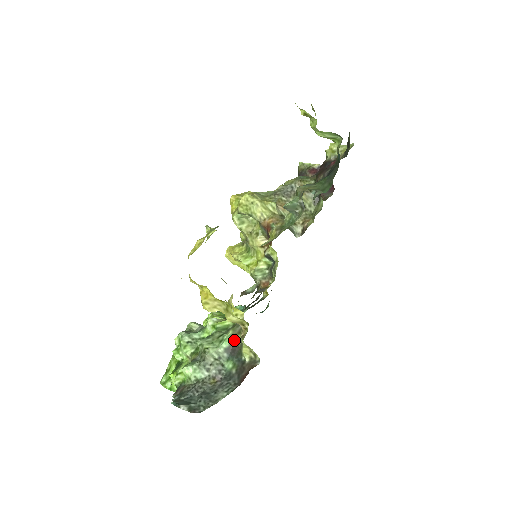
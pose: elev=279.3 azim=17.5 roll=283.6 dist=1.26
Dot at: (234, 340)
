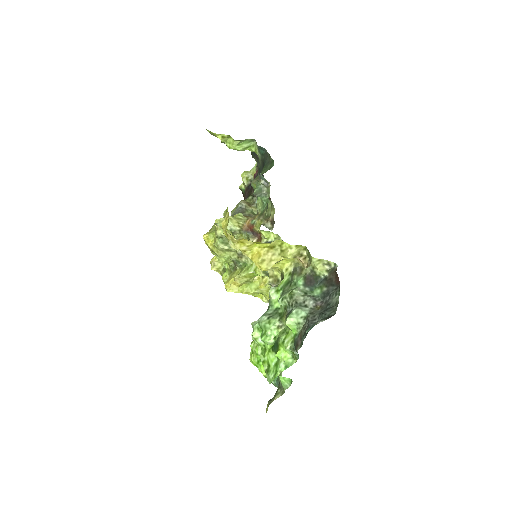
Dot at: (304, 275)
